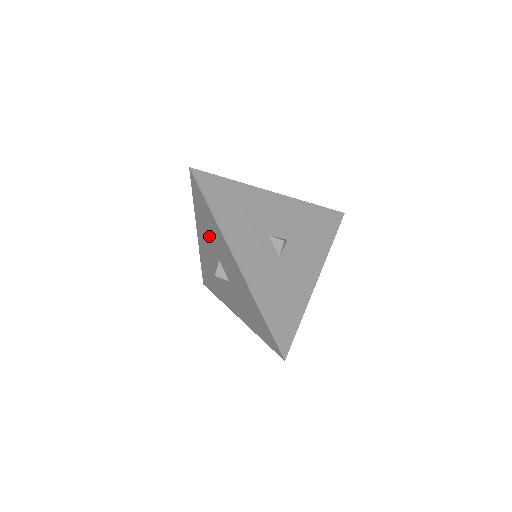
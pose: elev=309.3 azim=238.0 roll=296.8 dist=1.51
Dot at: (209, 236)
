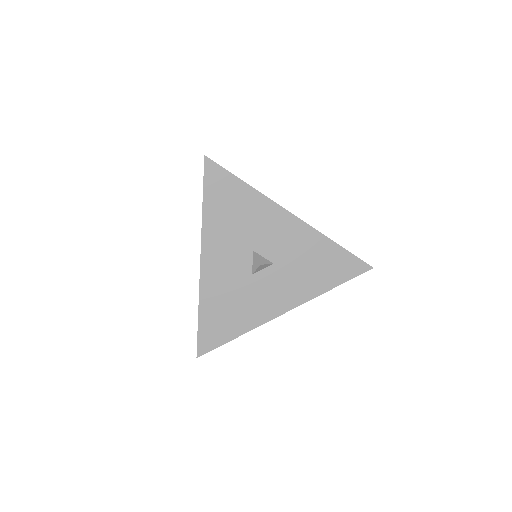
Dot at: occluded
